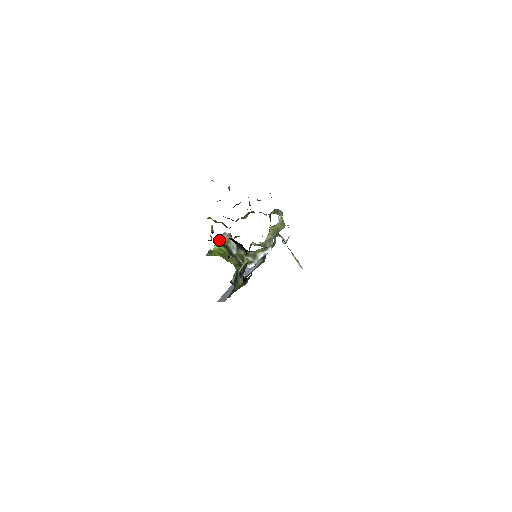
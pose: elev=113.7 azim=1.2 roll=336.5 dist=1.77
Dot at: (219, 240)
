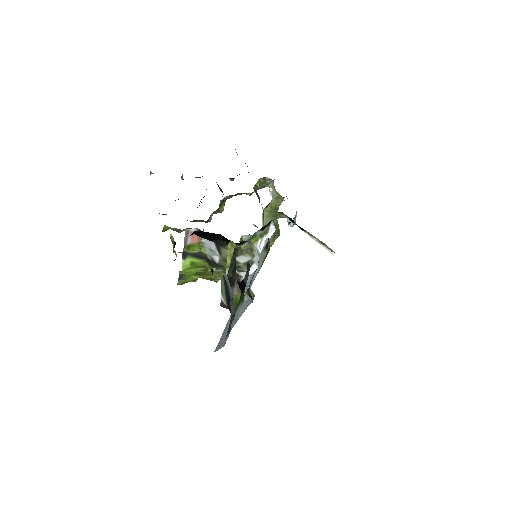
Dot at: (184, 248)
